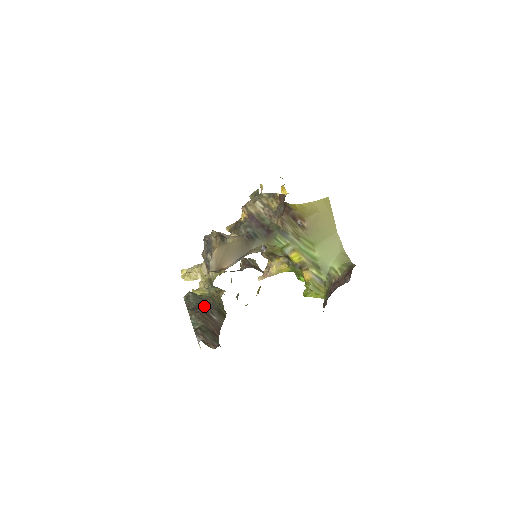
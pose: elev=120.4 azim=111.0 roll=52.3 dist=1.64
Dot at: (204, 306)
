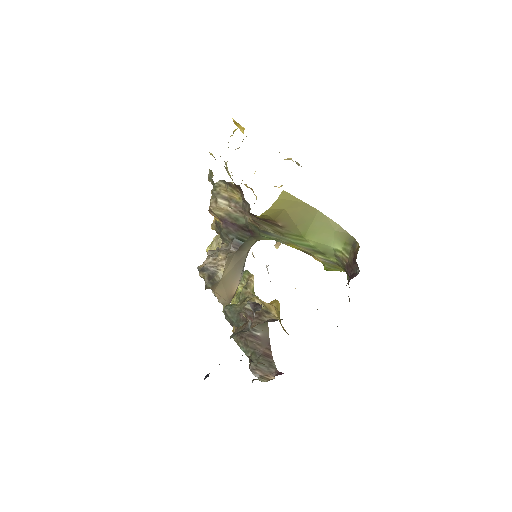
Dot at: occluded
